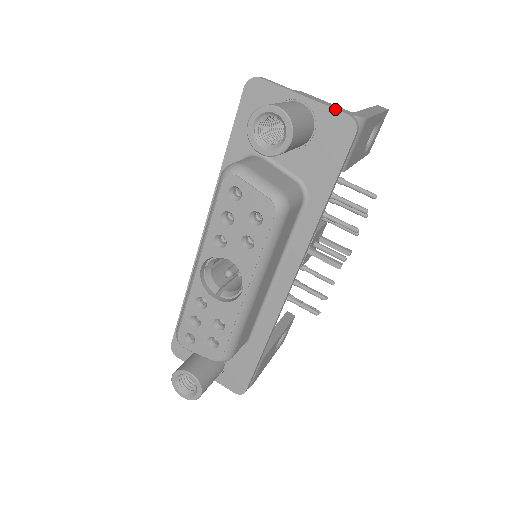
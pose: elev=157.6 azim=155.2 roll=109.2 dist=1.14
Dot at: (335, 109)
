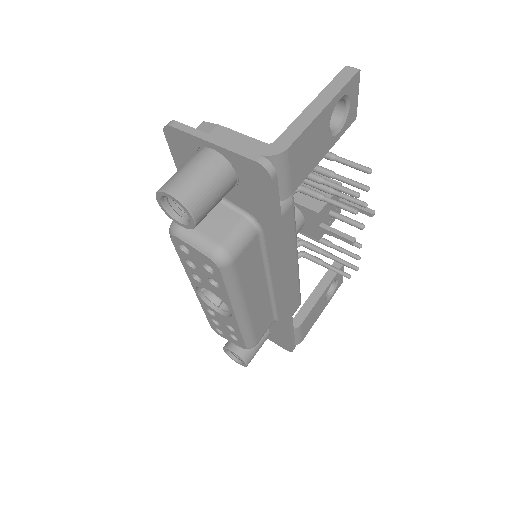
Dot at: (243, 156)
